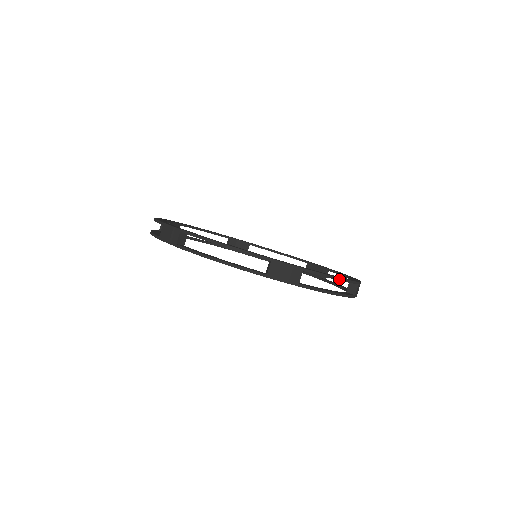
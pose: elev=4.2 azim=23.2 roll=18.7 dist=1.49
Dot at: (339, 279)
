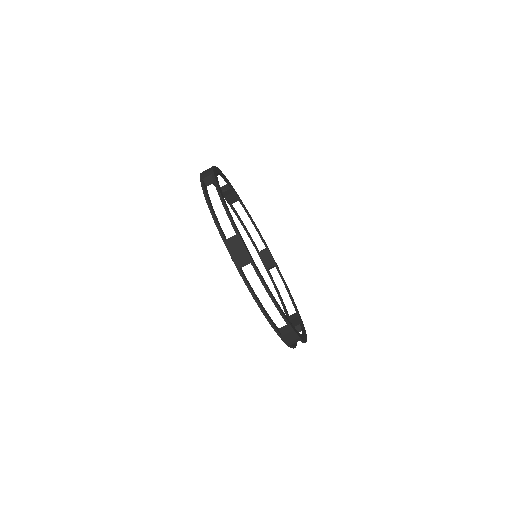
Dot at: (273, 300)
